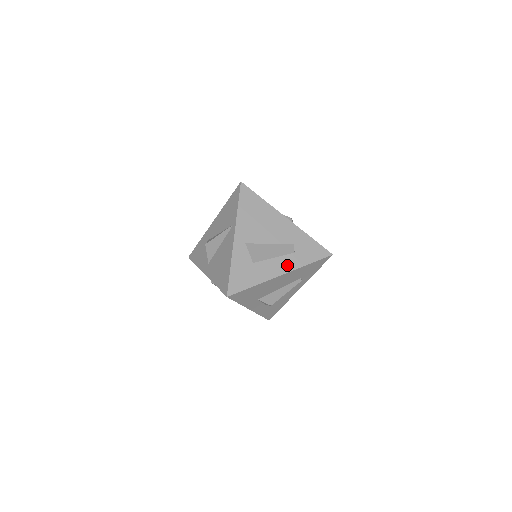
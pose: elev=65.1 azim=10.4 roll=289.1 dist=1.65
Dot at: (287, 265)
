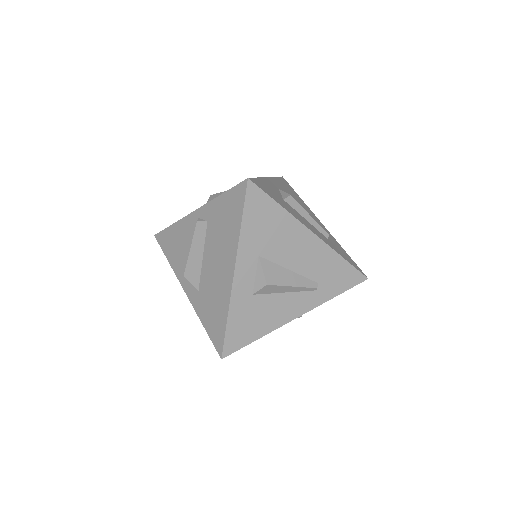
Dot at: (319, 235)
